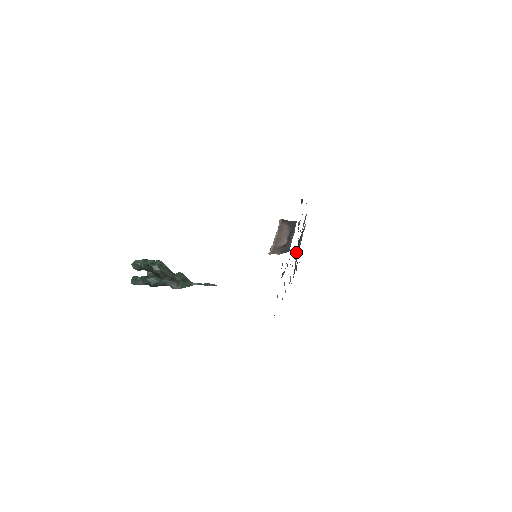
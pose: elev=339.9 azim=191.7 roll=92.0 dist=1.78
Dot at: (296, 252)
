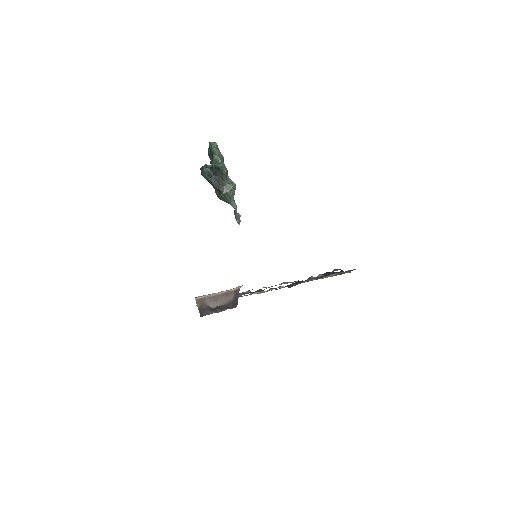
Dot at: occluded
